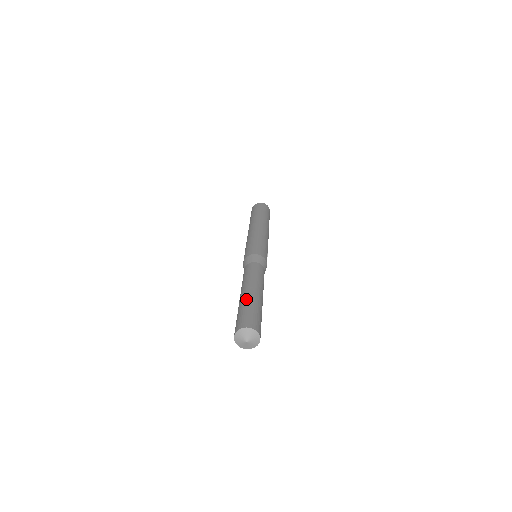
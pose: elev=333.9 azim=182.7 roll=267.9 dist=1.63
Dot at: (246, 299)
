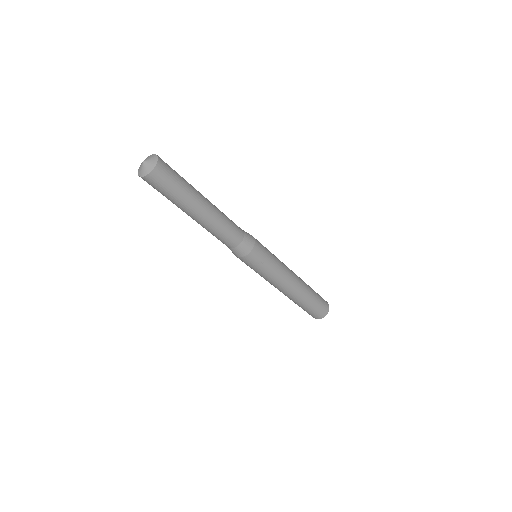
Dot at: occluded
